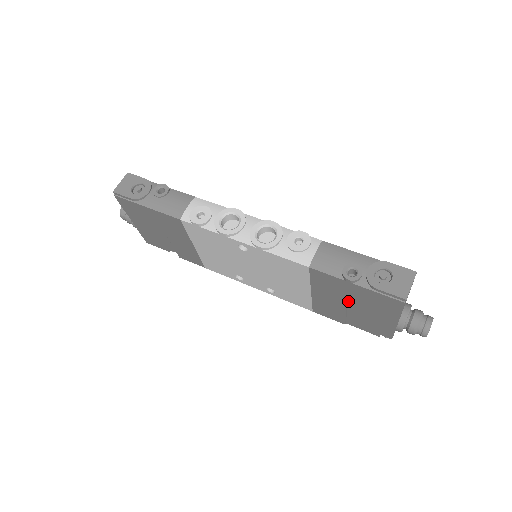
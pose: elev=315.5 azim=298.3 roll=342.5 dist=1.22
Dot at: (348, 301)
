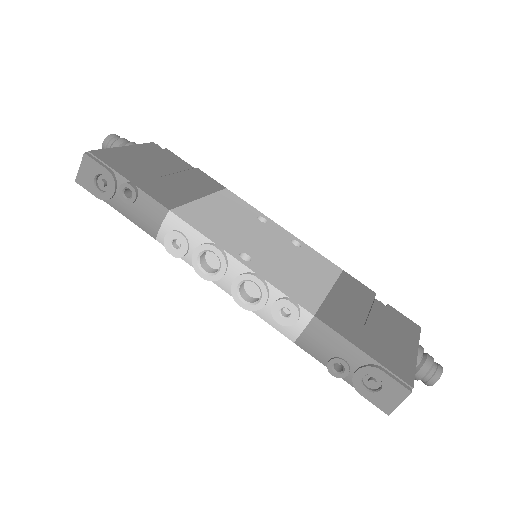
Dot at: occluded
